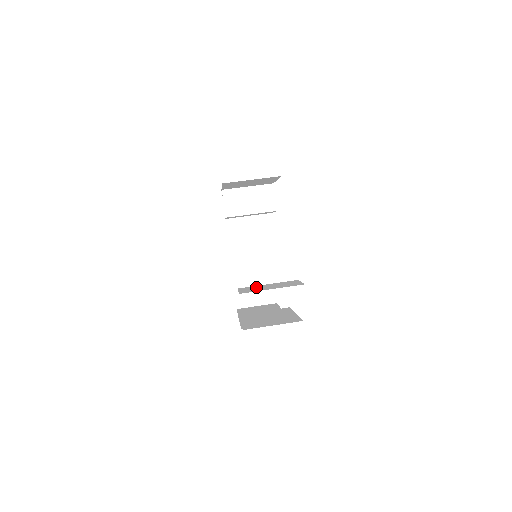
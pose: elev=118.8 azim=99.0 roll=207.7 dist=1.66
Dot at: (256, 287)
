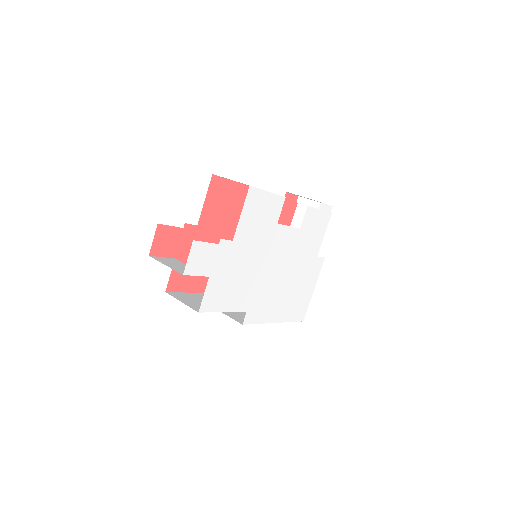
Dot at: (177, 262)
